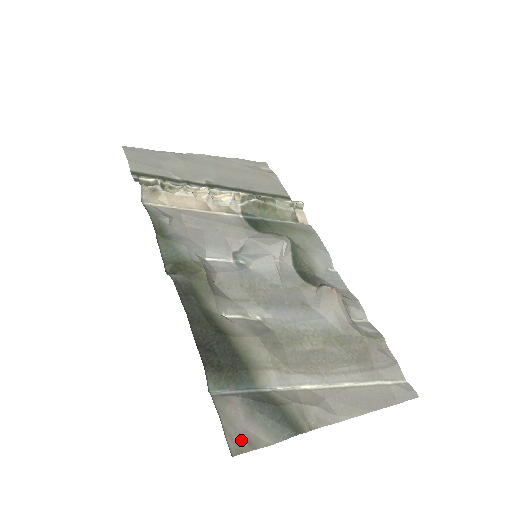
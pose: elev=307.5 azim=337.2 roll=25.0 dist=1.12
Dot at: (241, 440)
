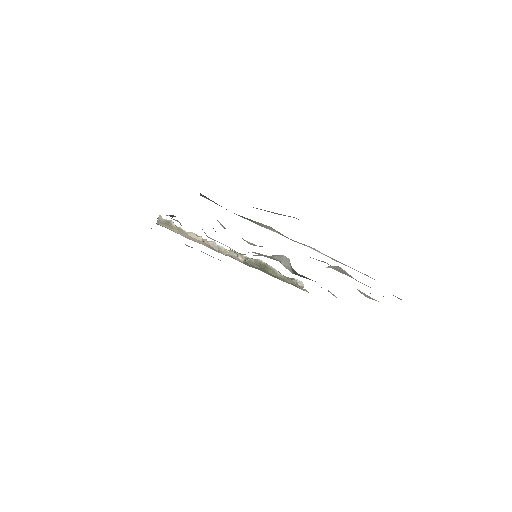
Dot at: occluded
